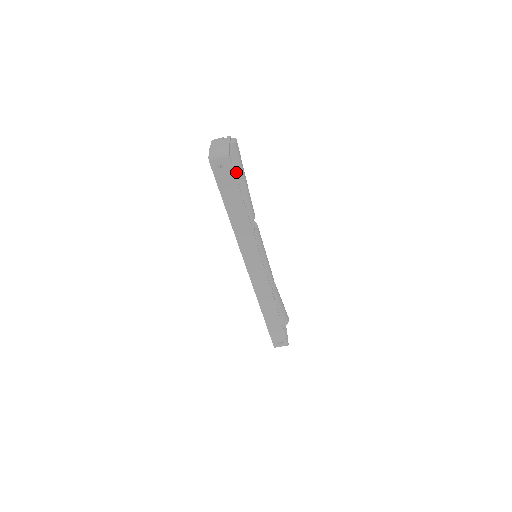
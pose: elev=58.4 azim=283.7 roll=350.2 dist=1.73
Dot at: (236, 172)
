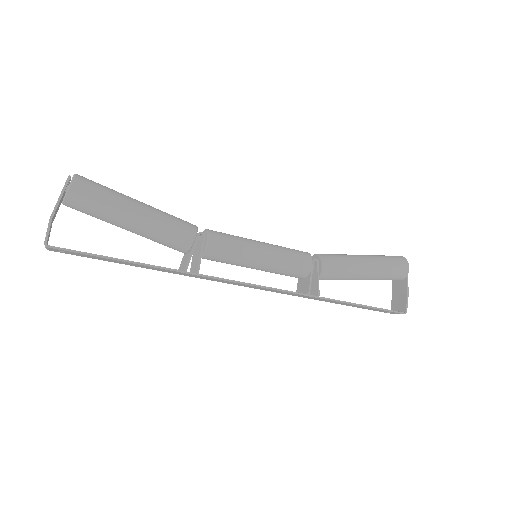
Dot at: (108, 220)
